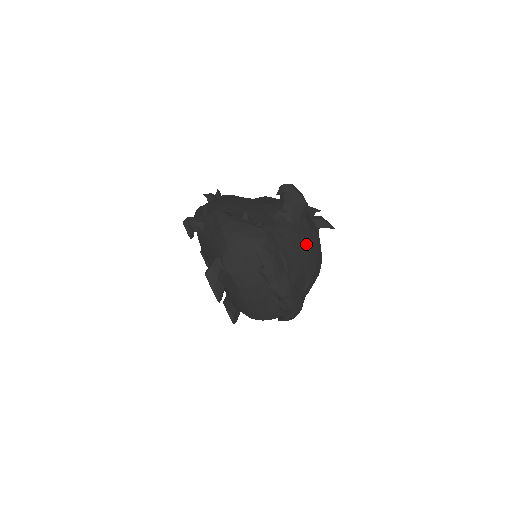
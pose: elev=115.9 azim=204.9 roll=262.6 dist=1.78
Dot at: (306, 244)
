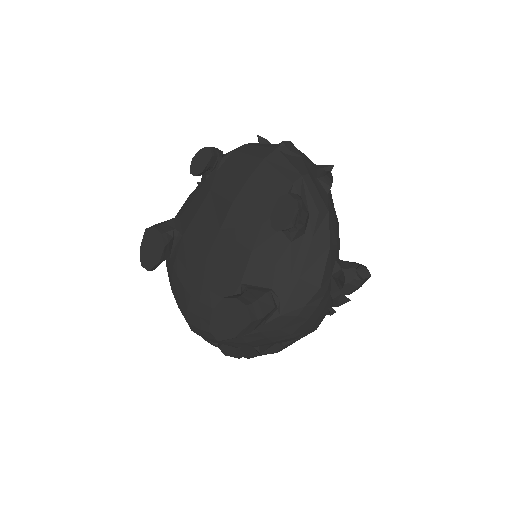
Dot at: occluded
